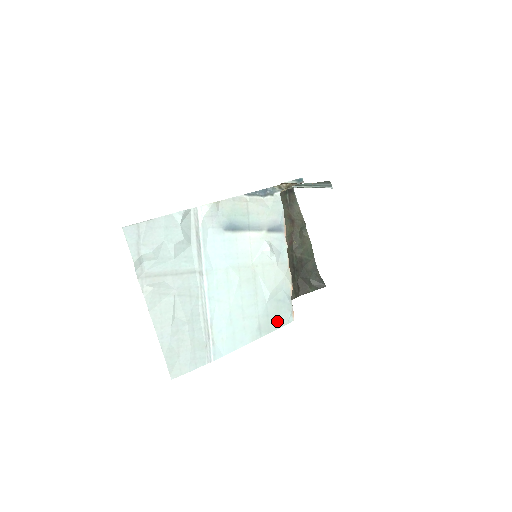
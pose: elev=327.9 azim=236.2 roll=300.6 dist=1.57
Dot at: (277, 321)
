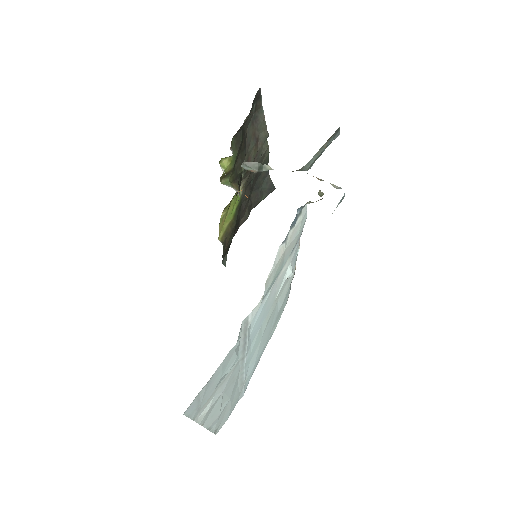
Dot at: (280, 314)
